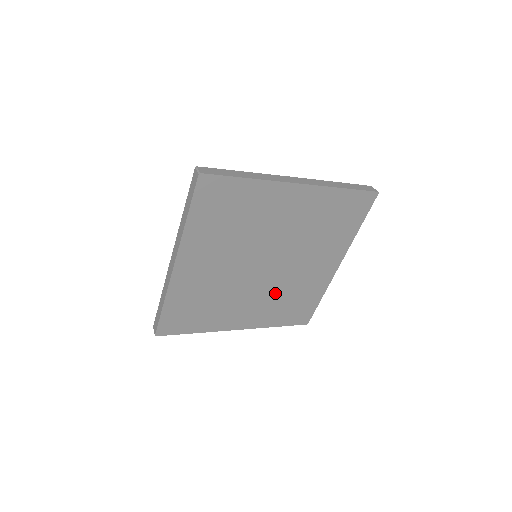
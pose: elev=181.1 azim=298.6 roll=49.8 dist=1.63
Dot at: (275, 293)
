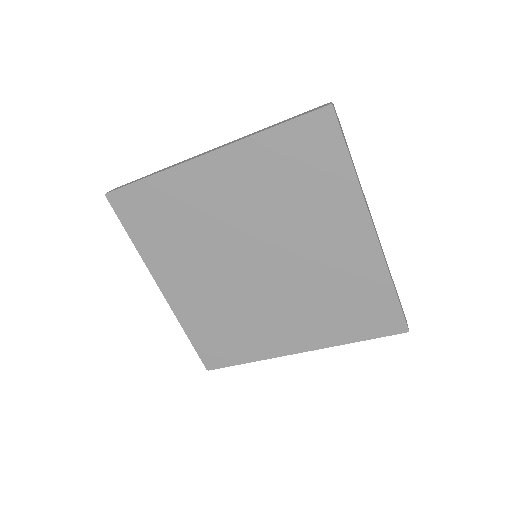
Dot at: (306, 295)
